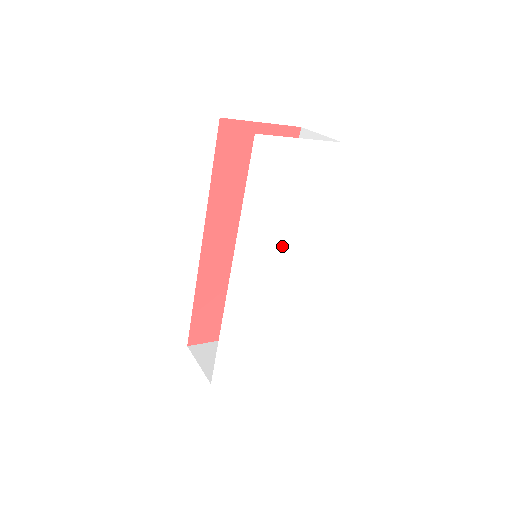
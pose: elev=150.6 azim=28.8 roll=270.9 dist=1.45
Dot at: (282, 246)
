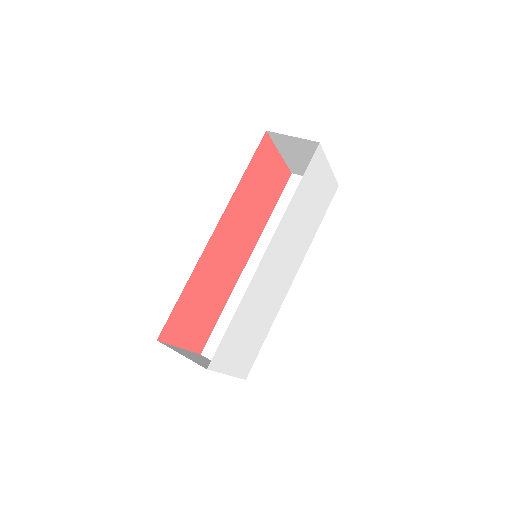
Dot at: (293, 246)
